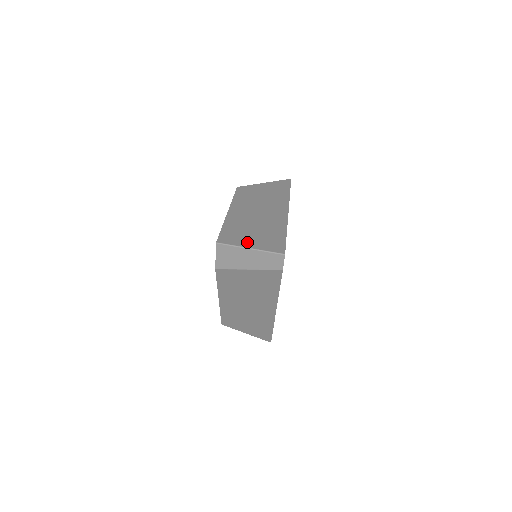
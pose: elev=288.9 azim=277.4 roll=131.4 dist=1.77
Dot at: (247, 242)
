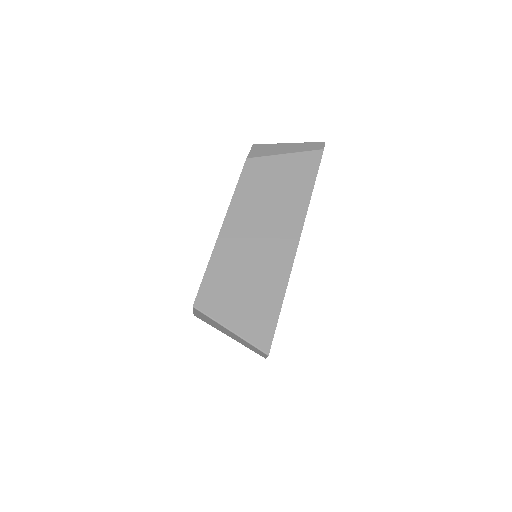
Dot at: (229, 315)
